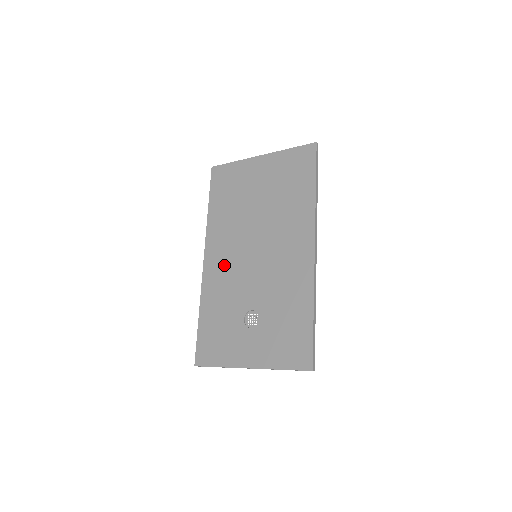
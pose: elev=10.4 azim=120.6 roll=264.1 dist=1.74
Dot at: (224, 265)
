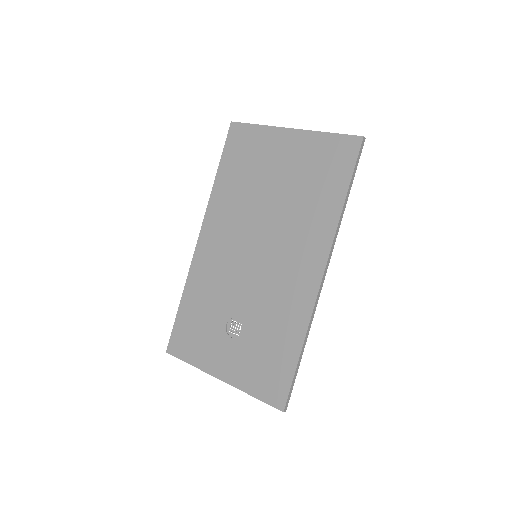
Dot at: (219, 253)
